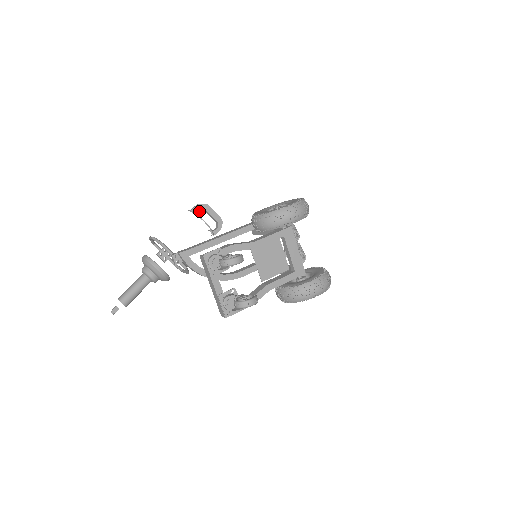
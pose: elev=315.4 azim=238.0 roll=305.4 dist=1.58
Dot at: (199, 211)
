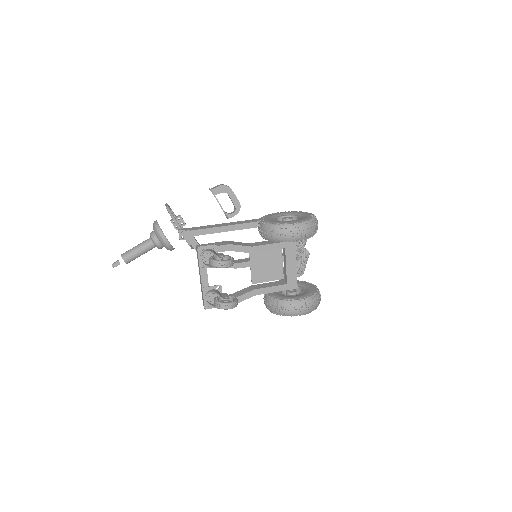
Dot at: (220, 192)
